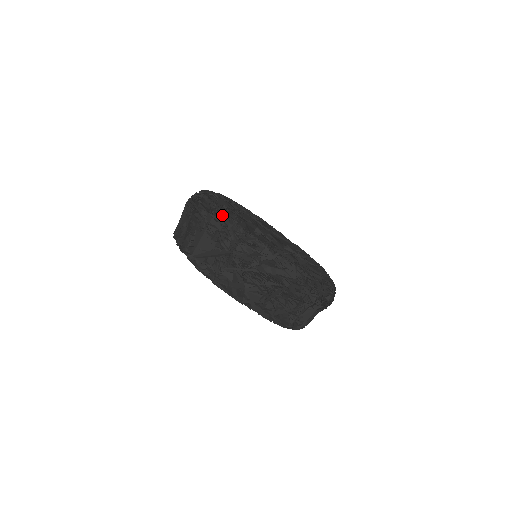
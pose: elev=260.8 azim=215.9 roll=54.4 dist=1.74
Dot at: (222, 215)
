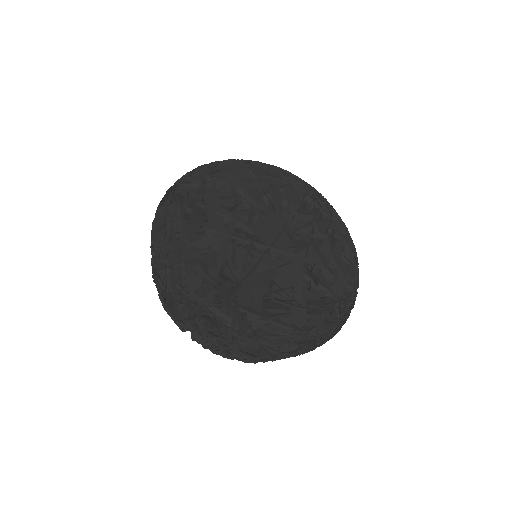
Dot at: (164, 246)
